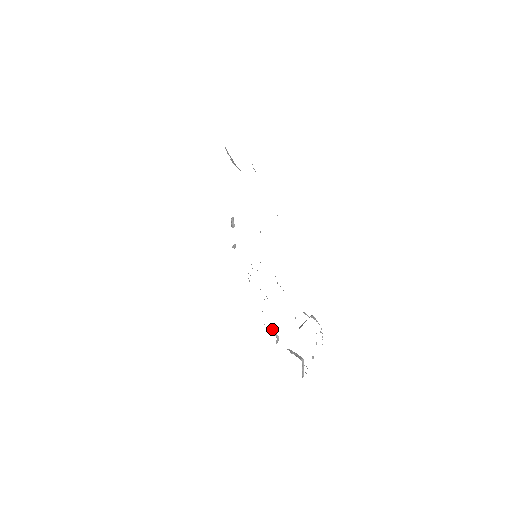
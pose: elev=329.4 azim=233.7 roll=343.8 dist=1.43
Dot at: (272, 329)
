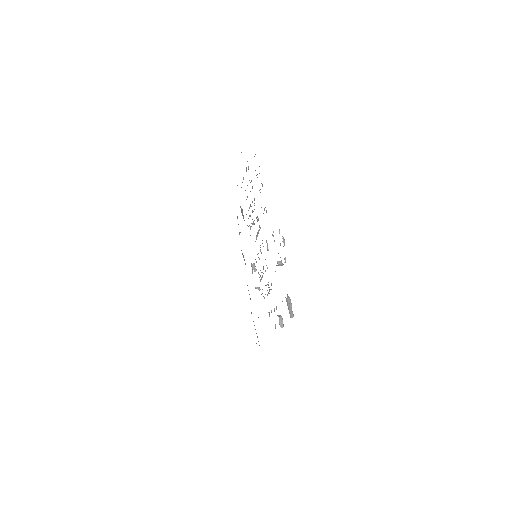
Dot at: occluded
